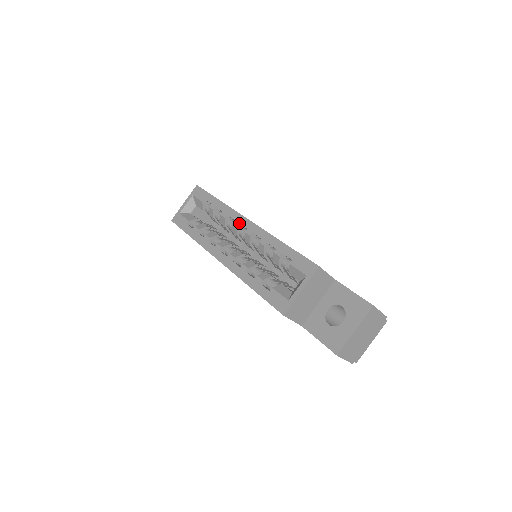
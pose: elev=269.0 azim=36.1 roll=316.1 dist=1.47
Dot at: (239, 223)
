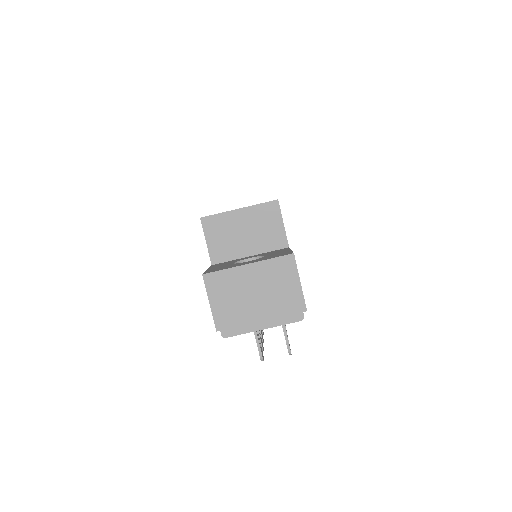
Dot at: occluded
